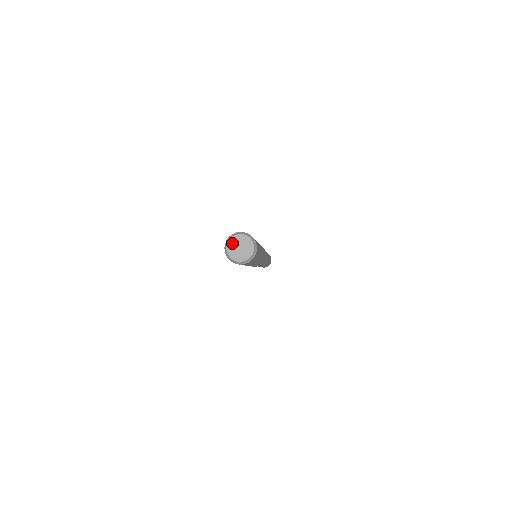
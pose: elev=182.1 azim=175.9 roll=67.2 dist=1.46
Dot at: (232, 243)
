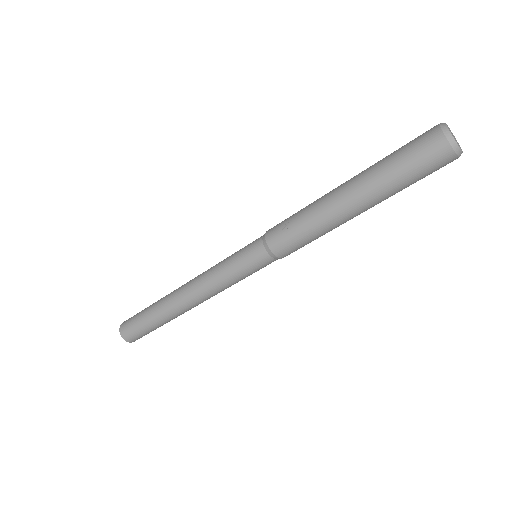
Dot at: (448, 128)
